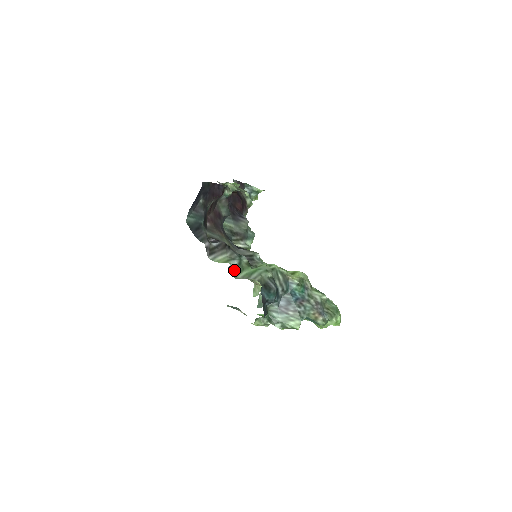
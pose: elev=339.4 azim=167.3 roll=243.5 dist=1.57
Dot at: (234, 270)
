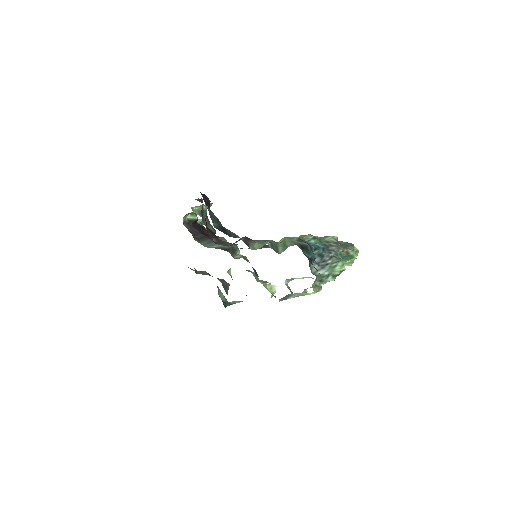
Dot at: (273, 249)
